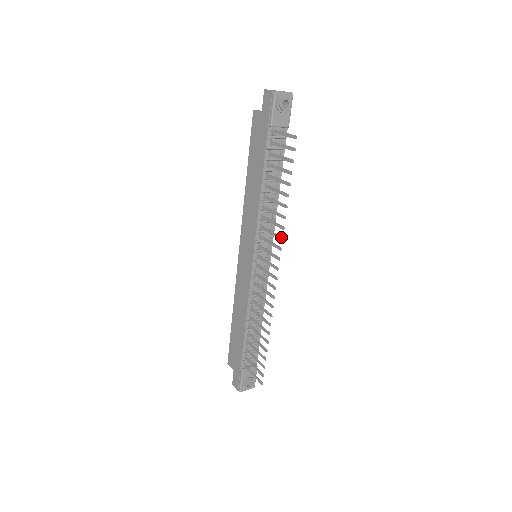
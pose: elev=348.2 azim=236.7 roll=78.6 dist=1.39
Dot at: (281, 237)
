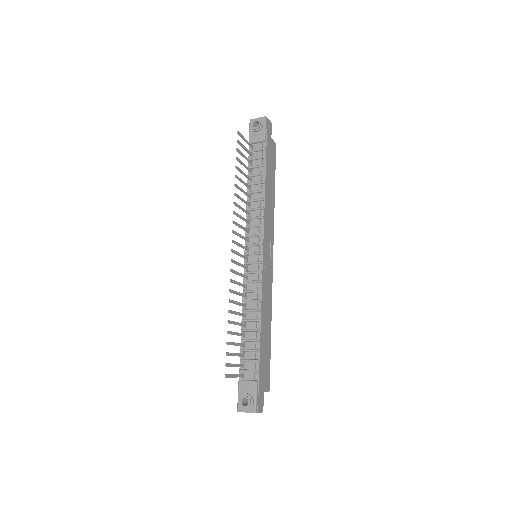
Dot at: (234, 212)
